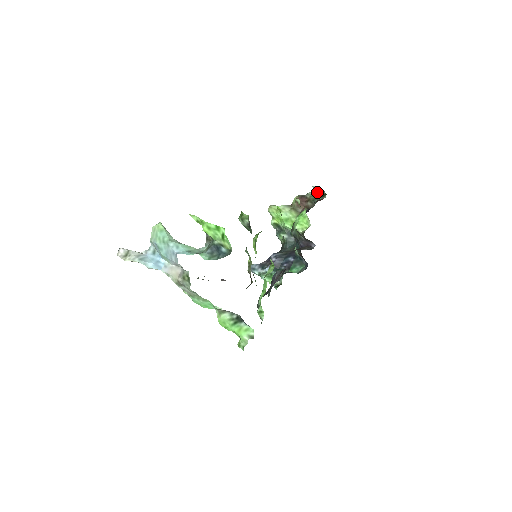
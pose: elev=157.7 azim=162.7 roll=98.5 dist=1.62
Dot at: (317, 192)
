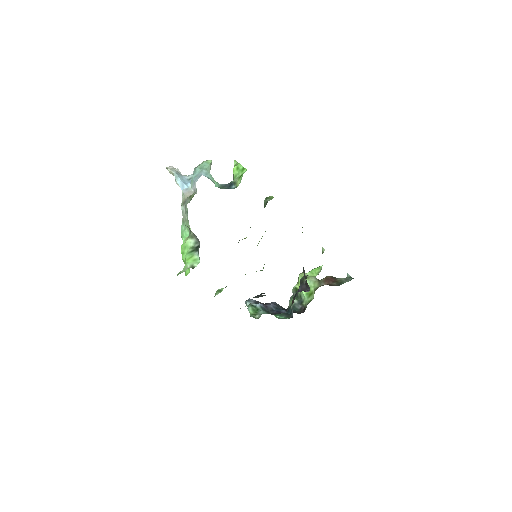
Dot at: (348, 279)
